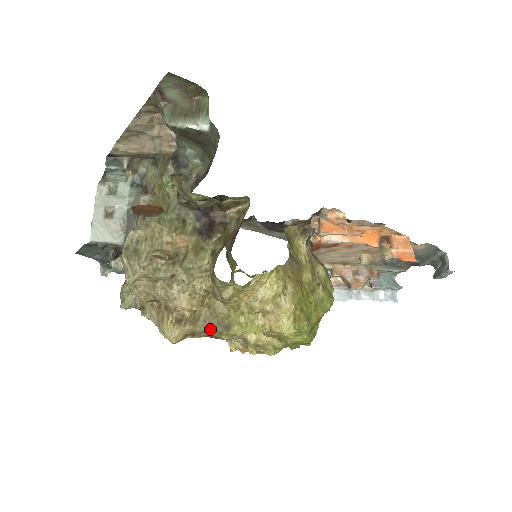
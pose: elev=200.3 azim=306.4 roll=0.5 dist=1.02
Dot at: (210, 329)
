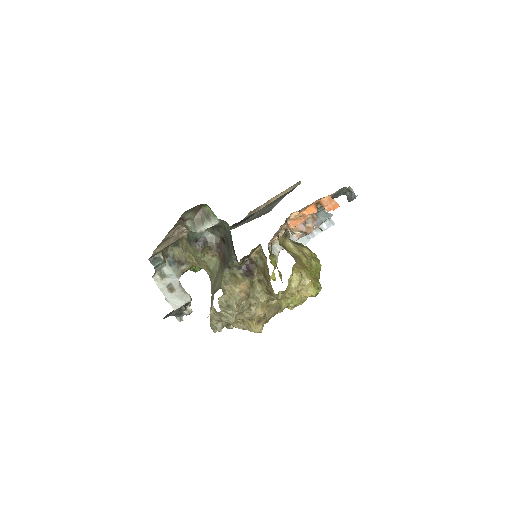
Dot at: (272, 314)
